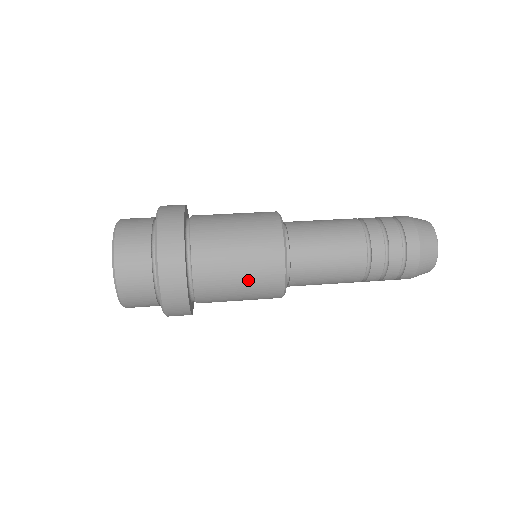
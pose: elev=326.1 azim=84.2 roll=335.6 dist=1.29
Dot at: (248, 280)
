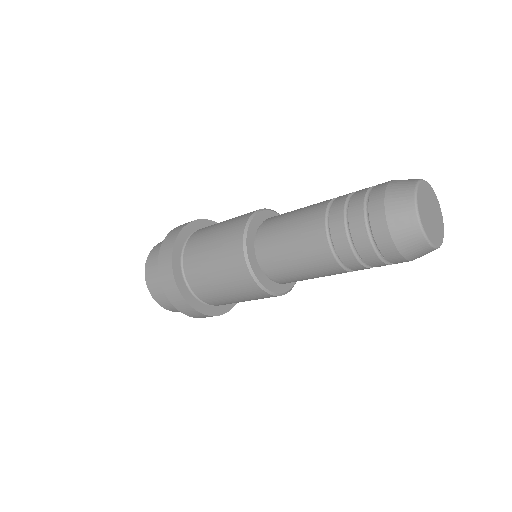
Dot at: (219, 237)
